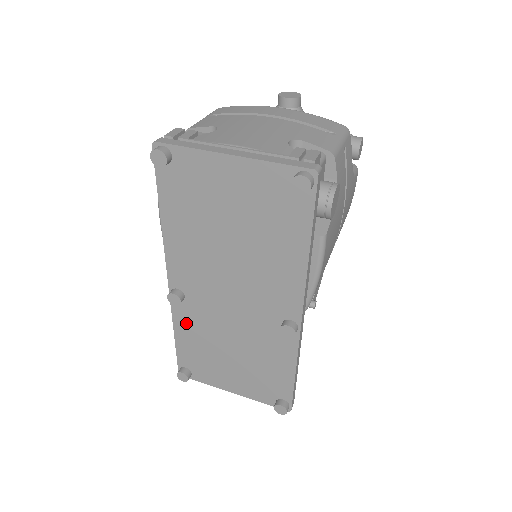
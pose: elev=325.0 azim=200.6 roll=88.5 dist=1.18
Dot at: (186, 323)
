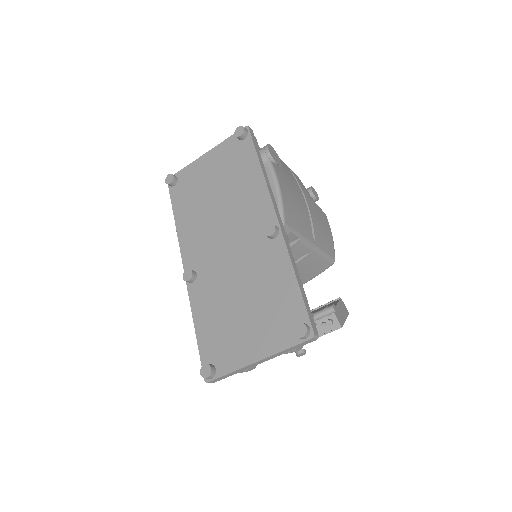
Dot at: (201, 303)
